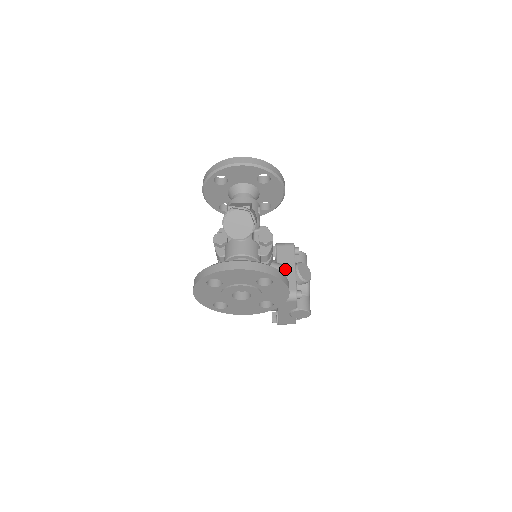
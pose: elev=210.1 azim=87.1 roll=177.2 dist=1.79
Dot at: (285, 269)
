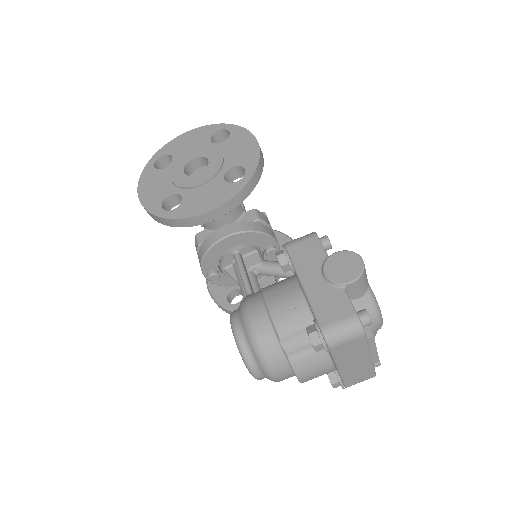
Dot at: occluded
